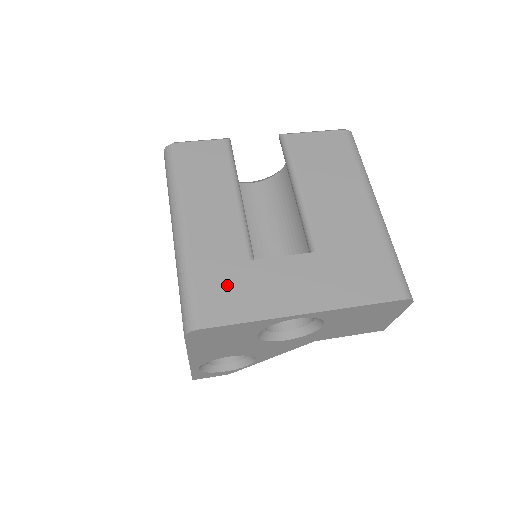
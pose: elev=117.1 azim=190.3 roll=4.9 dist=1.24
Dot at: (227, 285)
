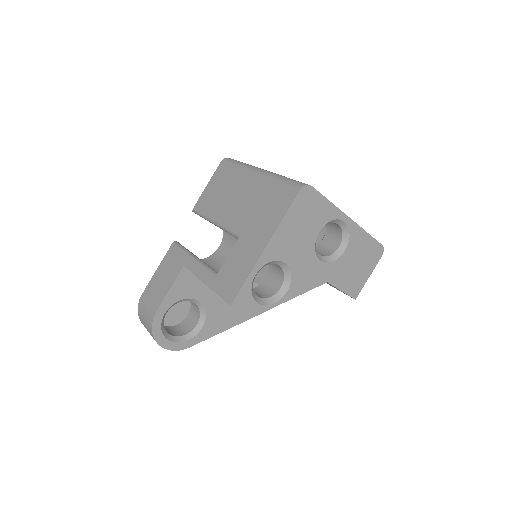
Dot at: occluded
